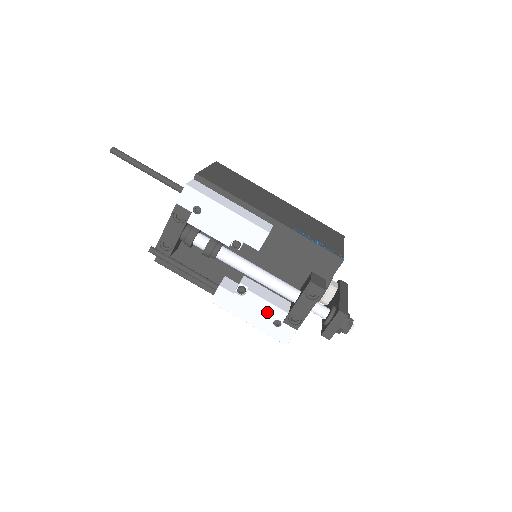
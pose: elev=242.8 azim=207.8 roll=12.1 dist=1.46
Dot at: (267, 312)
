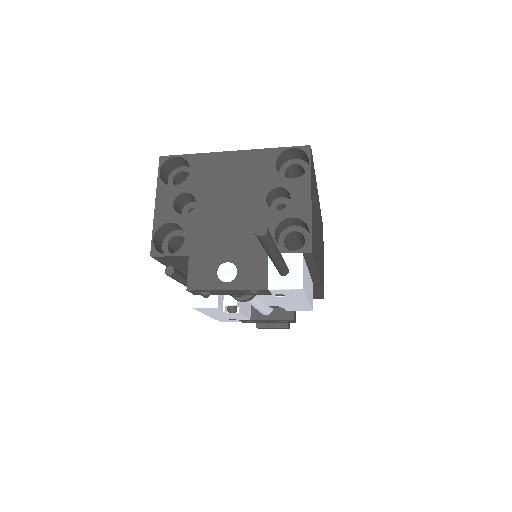
Dot at: (235, 318)
